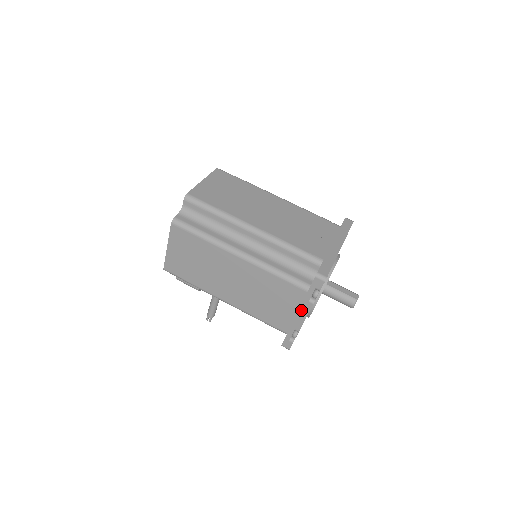
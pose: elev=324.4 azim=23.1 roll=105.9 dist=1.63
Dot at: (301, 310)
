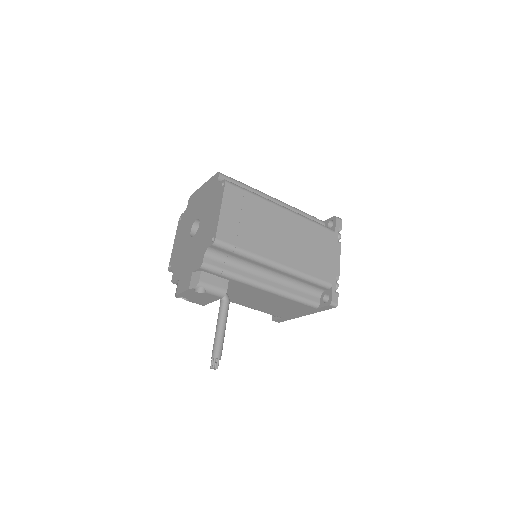
Dot at: (335, 253)
